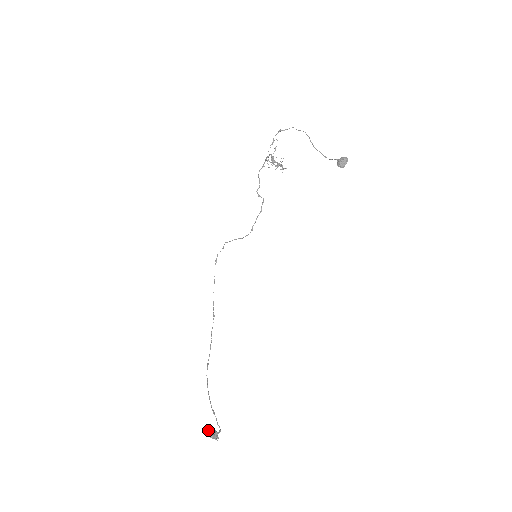
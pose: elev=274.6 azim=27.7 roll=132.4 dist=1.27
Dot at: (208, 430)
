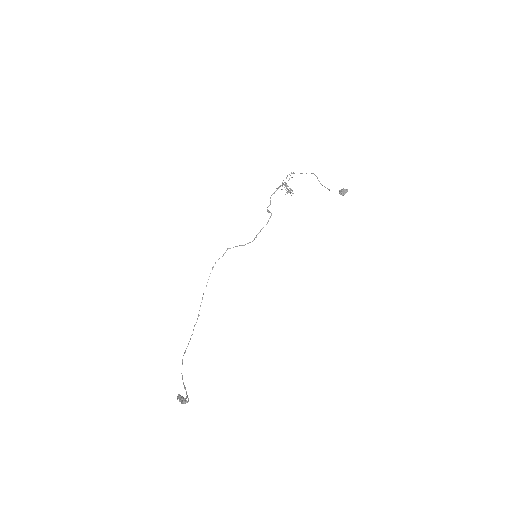
Dot at: (179, 395)
